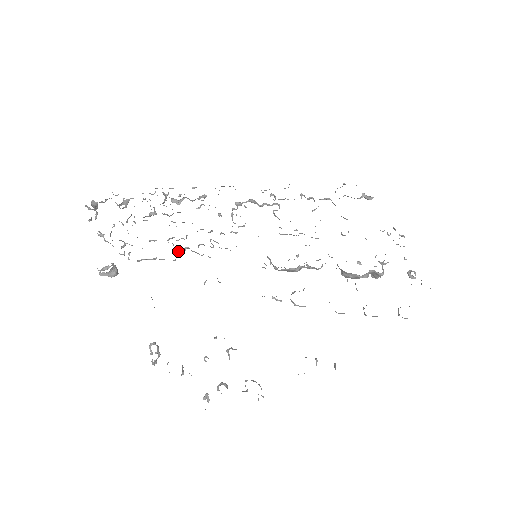
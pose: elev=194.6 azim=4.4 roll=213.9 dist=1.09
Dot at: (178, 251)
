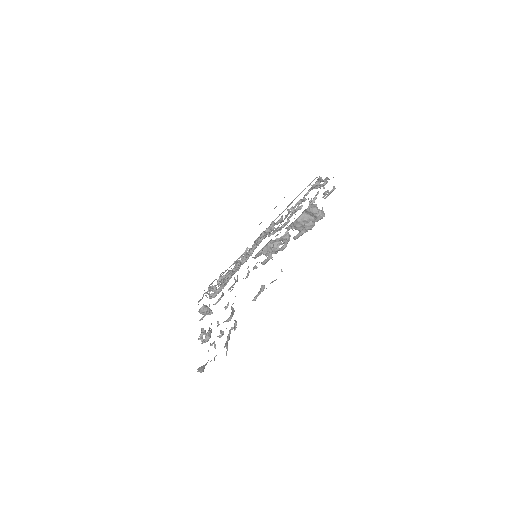
Dot at: (227, 280)
